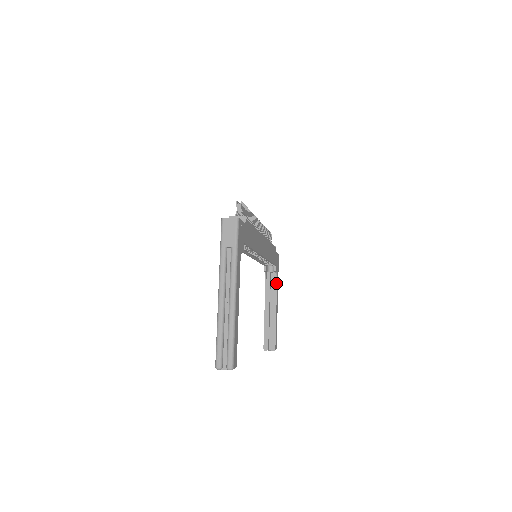
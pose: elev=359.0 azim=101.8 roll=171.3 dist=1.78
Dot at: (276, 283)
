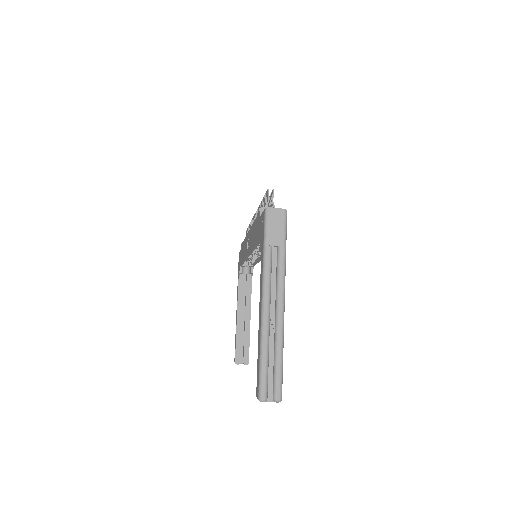
Dot at: (251, 287)
